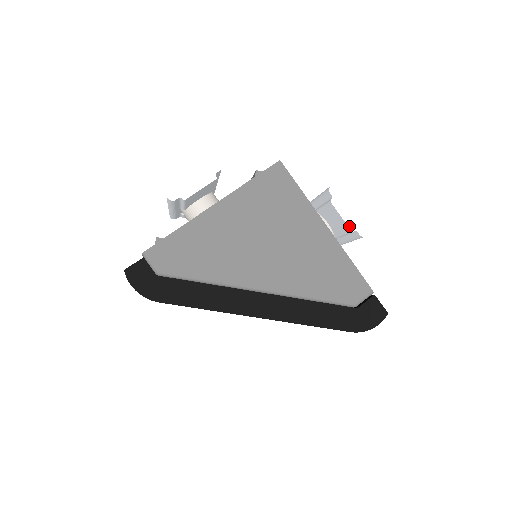
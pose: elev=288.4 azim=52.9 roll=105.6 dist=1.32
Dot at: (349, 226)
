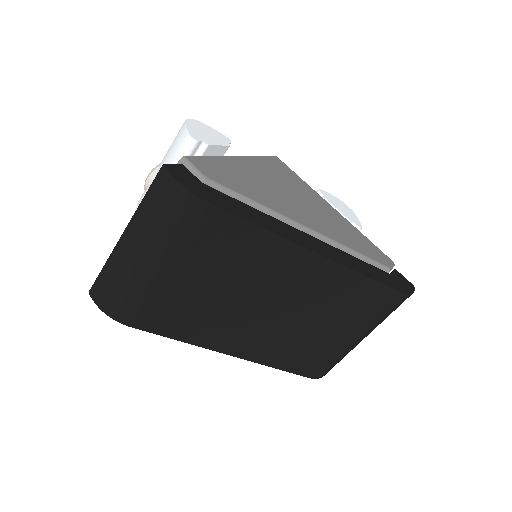
Dot at: (346, 217)
